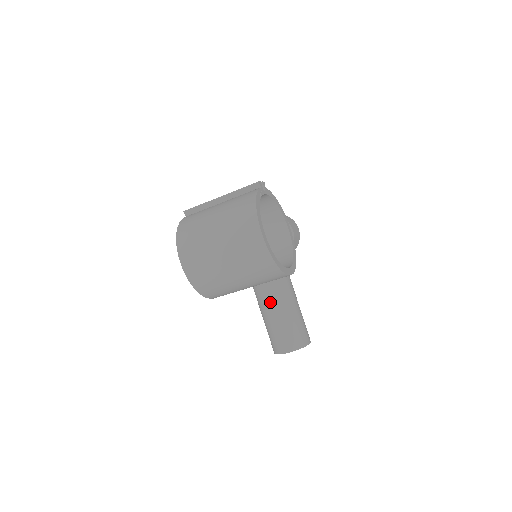
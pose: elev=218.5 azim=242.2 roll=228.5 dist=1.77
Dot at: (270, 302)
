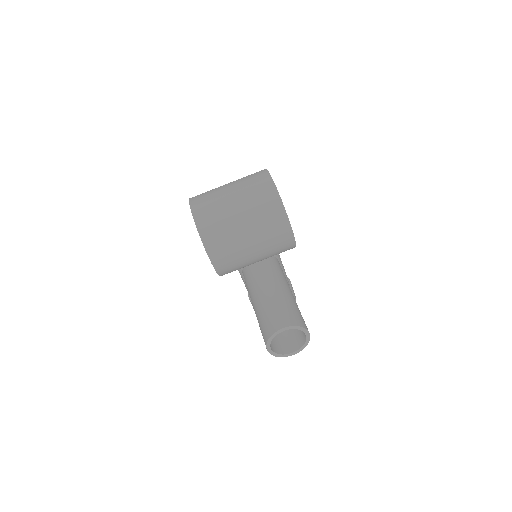
Dot at: (267, 286)
